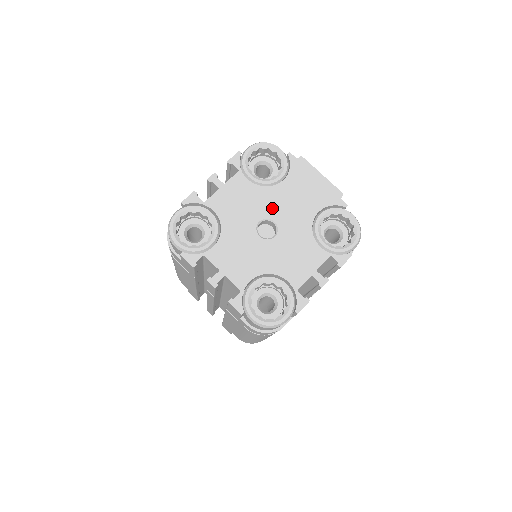
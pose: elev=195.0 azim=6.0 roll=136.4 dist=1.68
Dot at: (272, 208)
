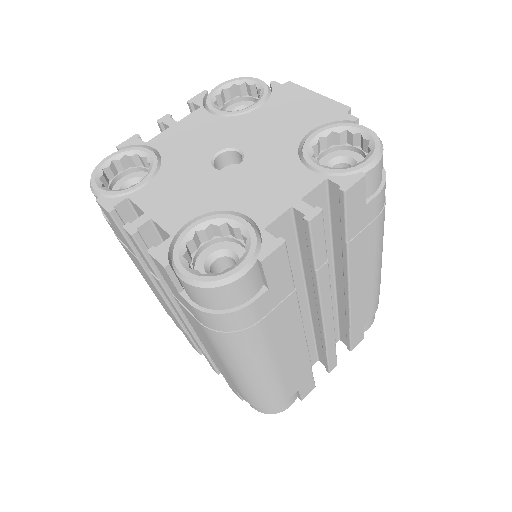
Dot at: (239, 136)
